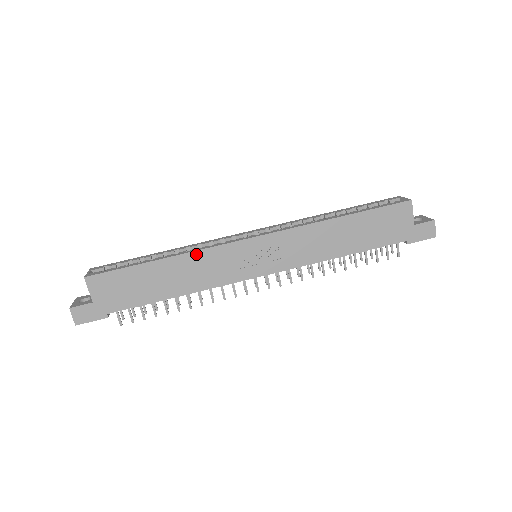
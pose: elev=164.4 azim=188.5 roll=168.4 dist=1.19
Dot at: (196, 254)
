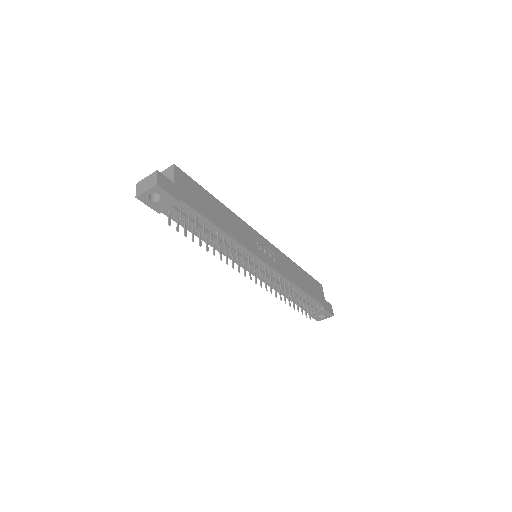
Dot at: (236, 217)
